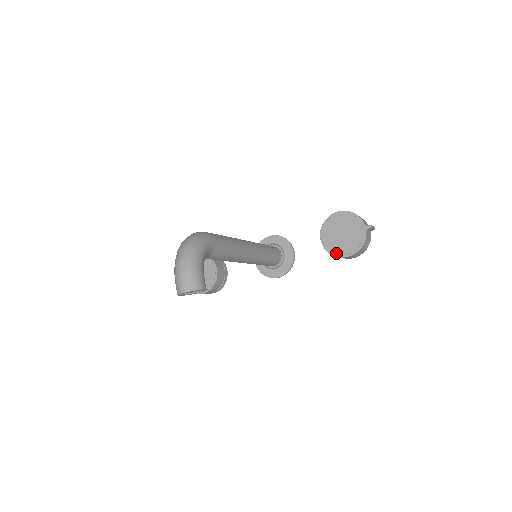
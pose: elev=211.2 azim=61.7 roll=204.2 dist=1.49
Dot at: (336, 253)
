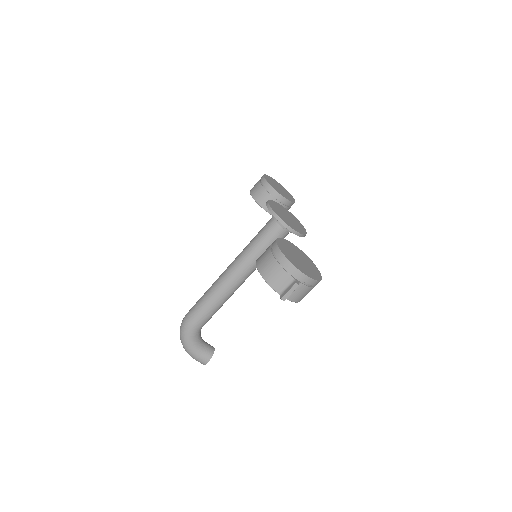
Dot at: occluded
